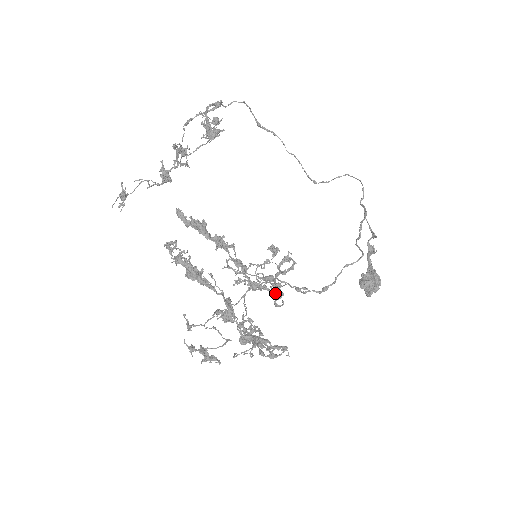
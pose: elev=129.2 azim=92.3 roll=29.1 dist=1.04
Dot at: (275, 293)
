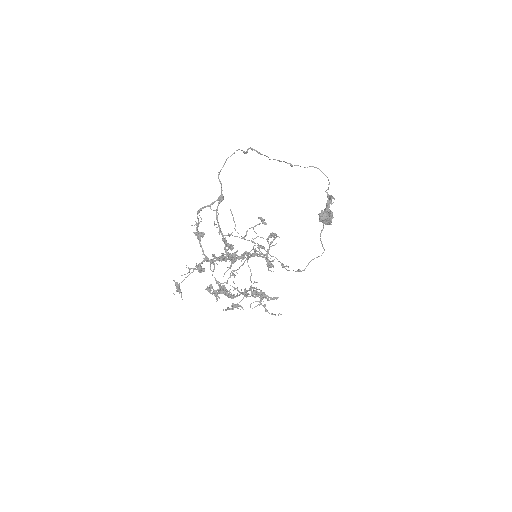
Dot at: (268, 266)
